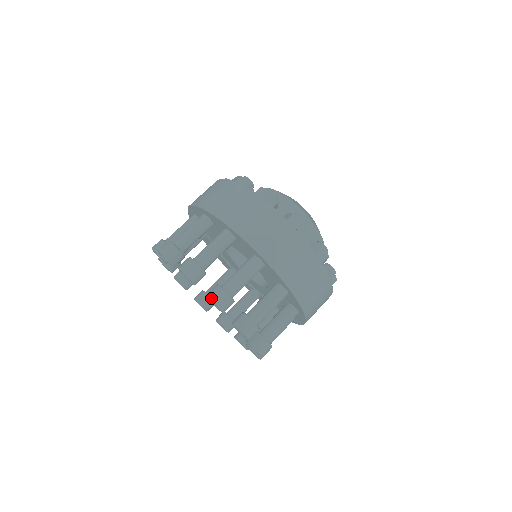
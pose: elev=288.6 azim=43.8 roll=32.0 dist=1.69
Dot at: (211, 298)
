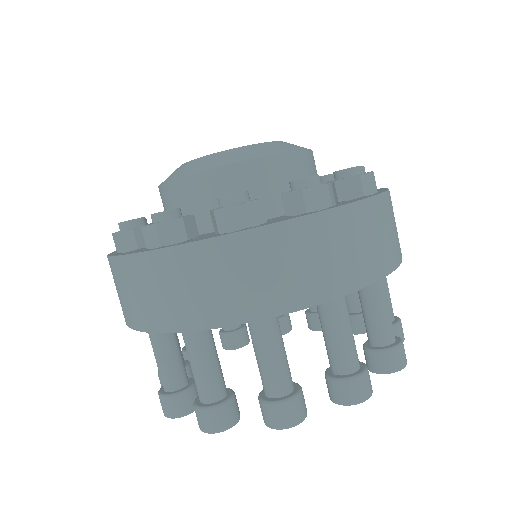
Dot at: occluded
